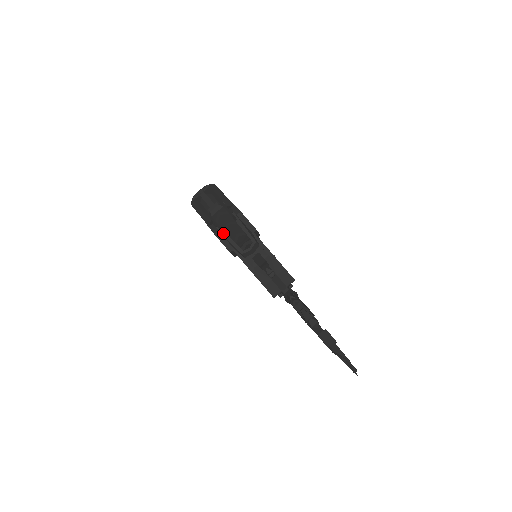
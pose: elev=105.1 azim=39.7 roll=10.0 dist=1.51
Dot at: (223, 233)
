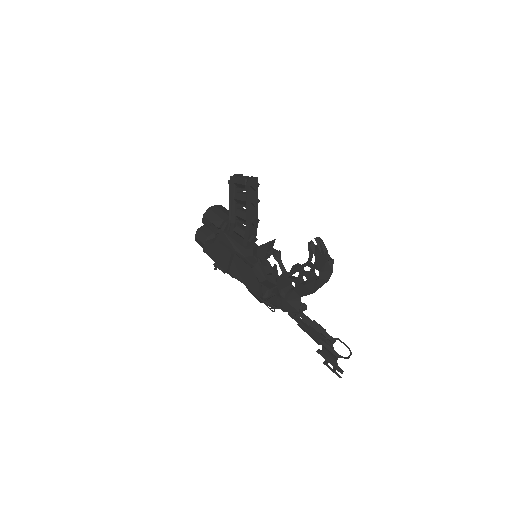
Dot at: (230, 235)
